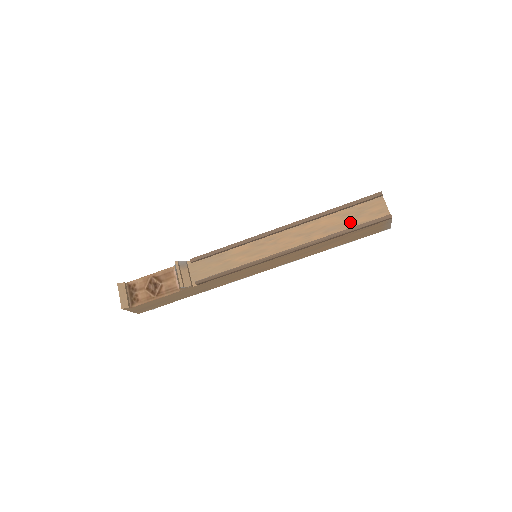
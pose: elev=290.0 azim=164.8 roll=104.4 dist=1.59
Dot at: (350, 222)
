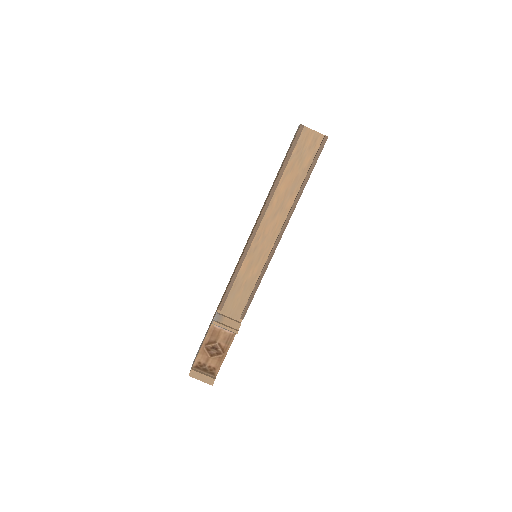
Dot at: (301, 169)
